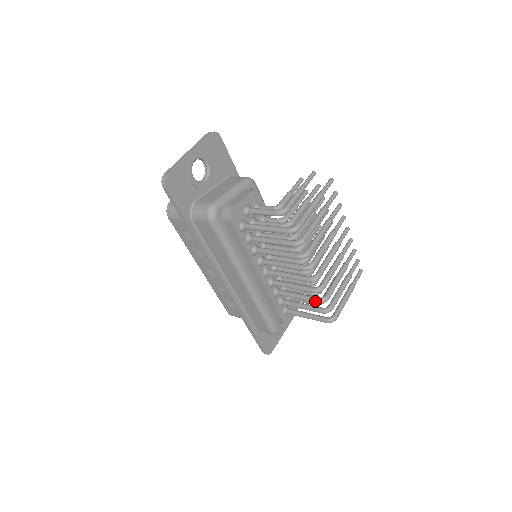
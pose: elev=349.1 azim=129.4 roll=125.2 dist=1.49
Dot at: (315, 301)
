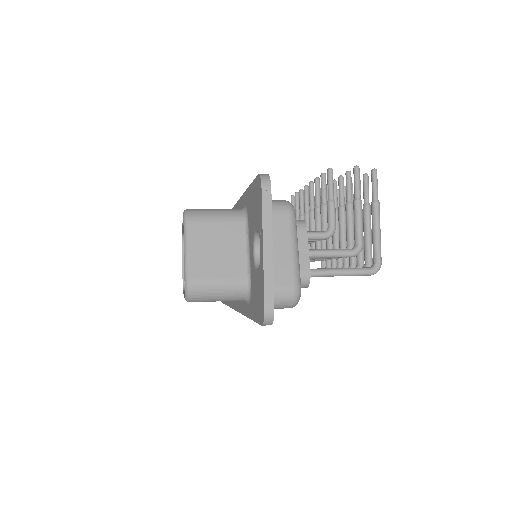
Dot at: occluded
